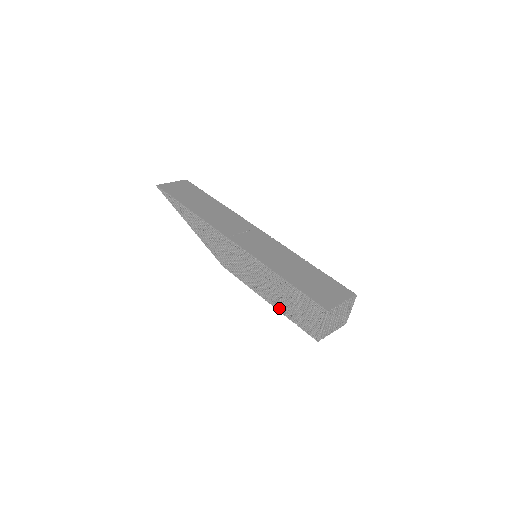
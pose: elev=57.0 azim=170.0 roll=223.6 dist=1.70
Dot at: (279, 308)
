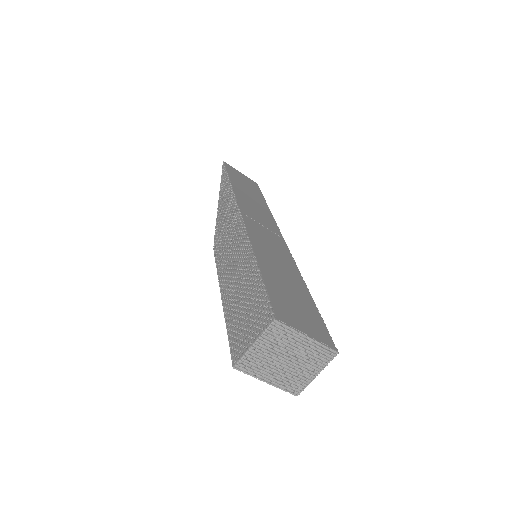
Dot at: (226, 307)
